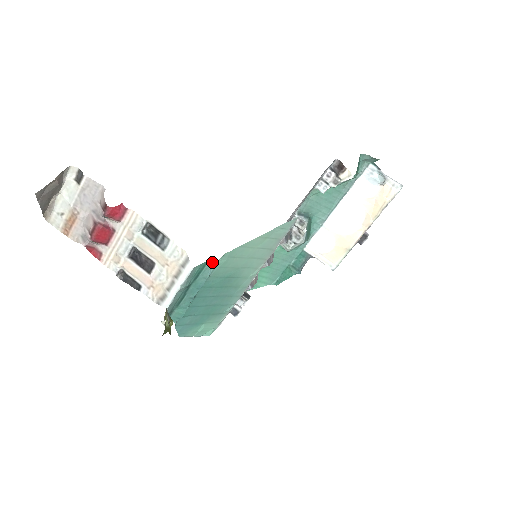
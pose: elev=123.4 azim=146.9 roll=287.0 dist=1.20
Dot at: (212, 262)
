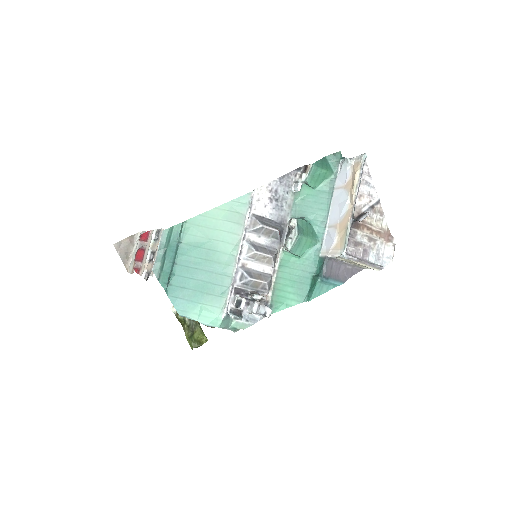
Dot at: (177, 227)
